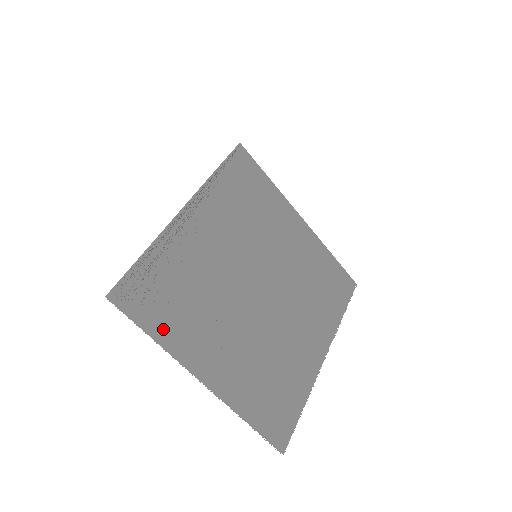
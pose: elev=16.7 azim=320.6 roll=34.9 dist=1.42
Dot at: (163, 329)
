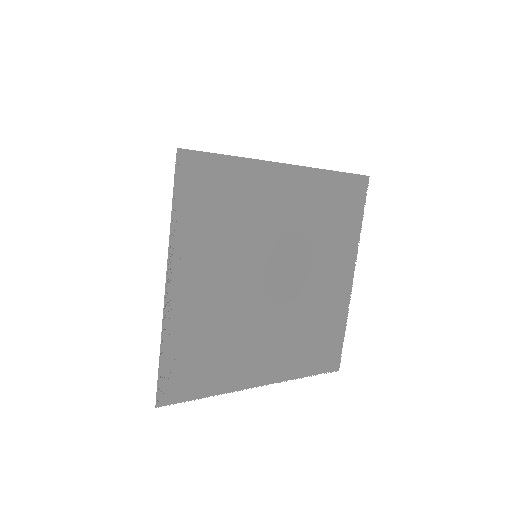
Dot at: (210, 385)
